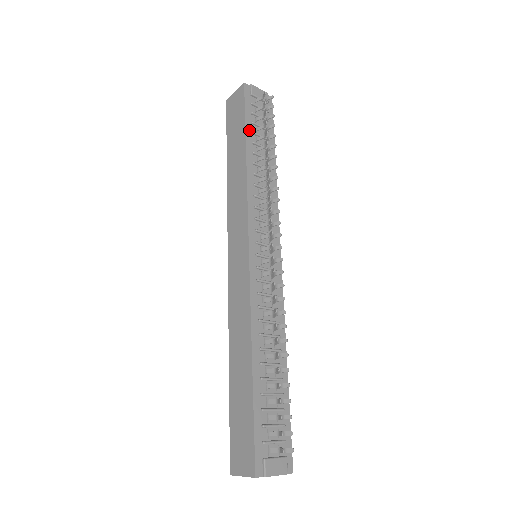
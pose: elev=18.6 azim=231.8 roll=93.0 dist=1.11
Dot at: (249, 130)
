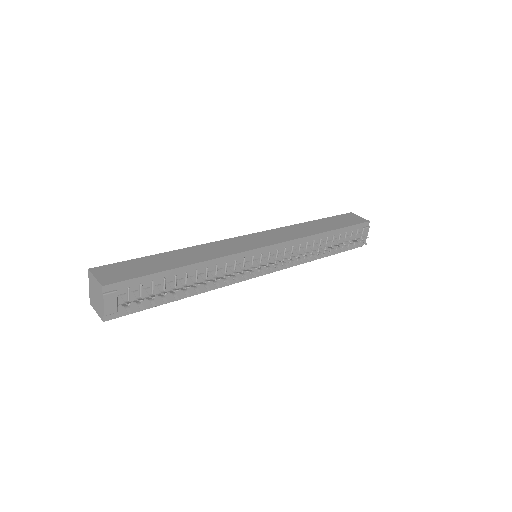
Dot at: (341, 231)
